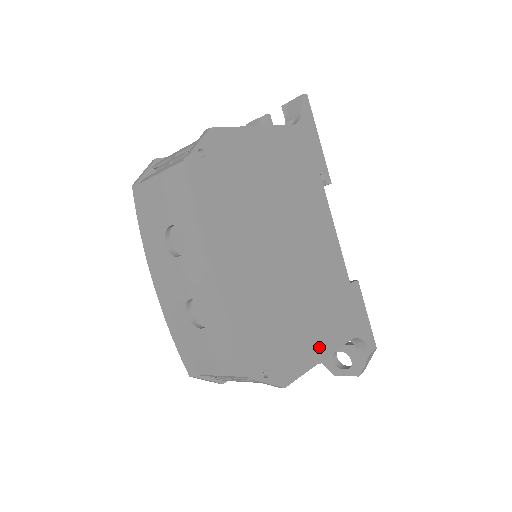
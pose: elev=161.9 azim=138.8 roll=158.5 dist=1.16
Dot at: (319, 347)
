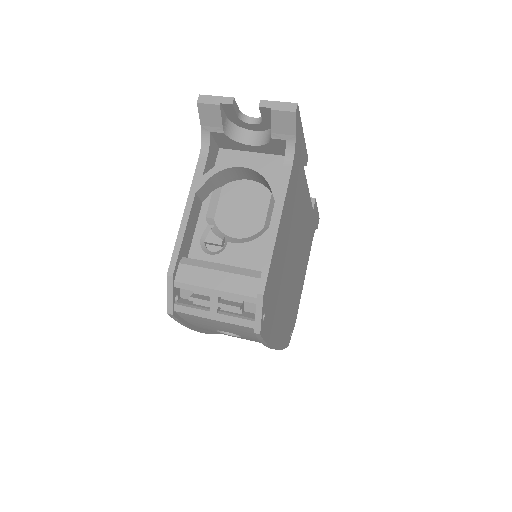
Dot at: (303, 278)
